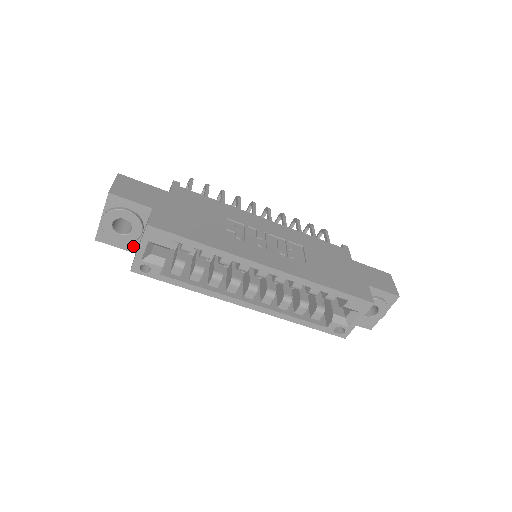
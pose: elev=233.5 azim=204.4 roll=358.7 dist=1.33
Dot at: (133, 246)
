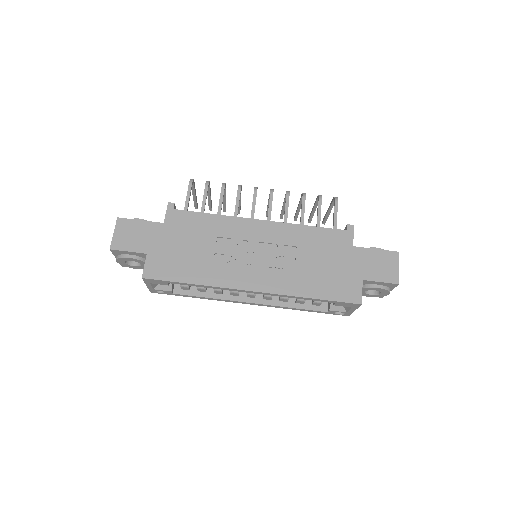
Dot at: occluded
